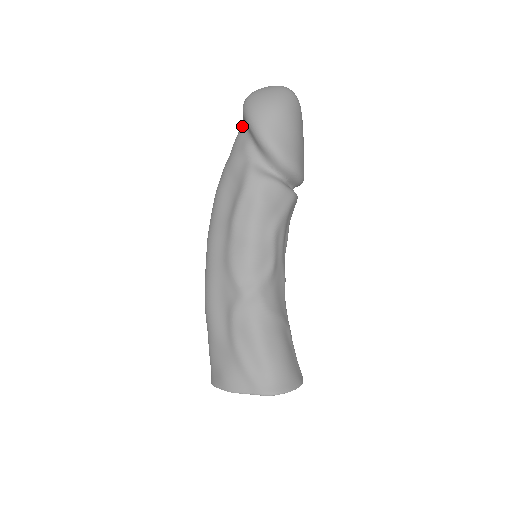
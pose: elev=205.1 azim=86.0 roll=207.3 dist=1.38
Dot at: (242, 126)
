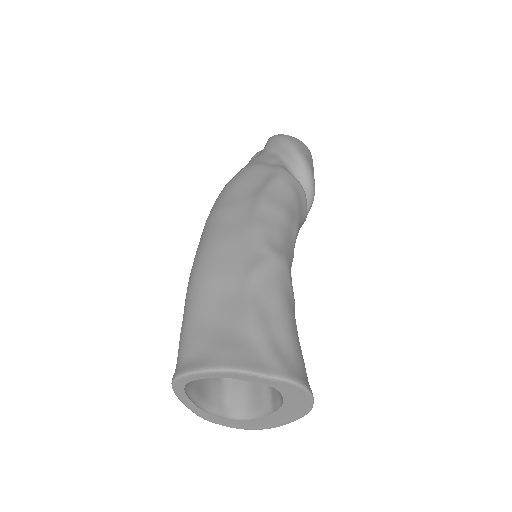
Dot at: (265, 151)
